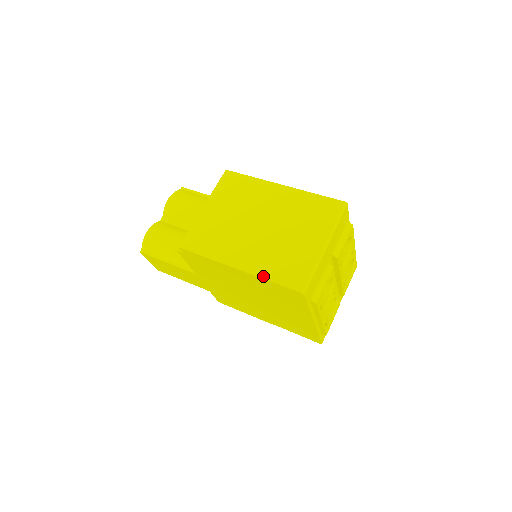
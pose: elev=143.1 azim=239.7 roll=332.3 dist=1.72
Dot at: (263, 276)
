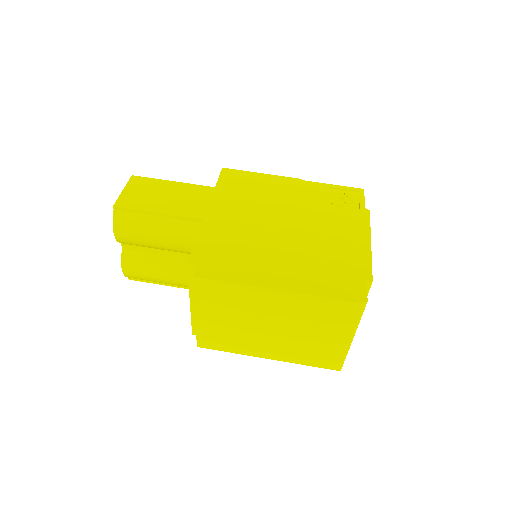
Dot at: (297, 363)
